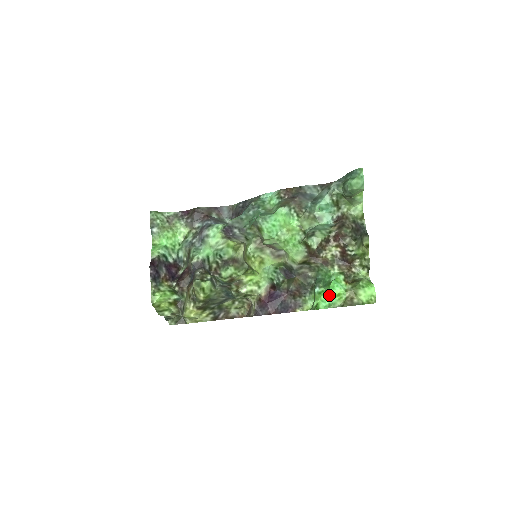
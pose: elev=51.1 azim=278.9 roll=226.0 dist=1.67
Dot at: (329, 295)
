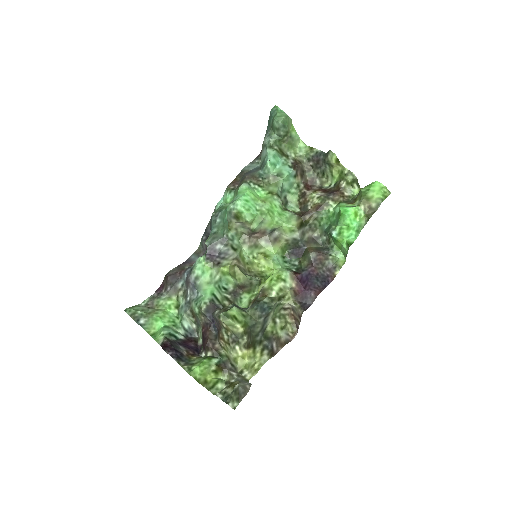
Dot at: (348, 225)
